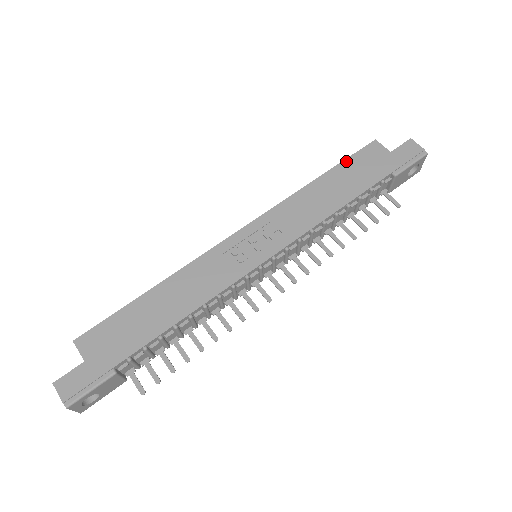
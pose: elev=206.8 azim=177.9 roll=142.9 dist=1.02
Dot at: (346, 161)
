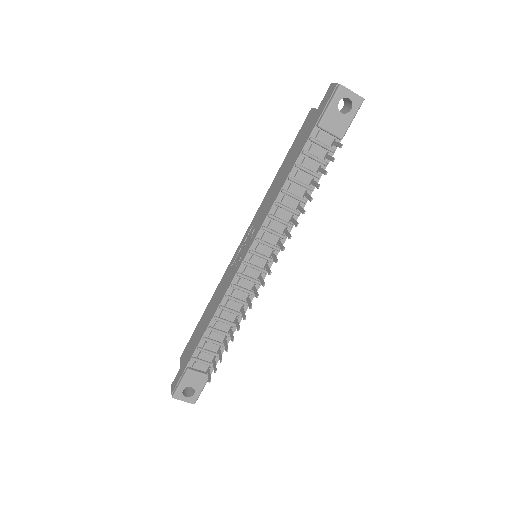
Dot at: (293, 143)
